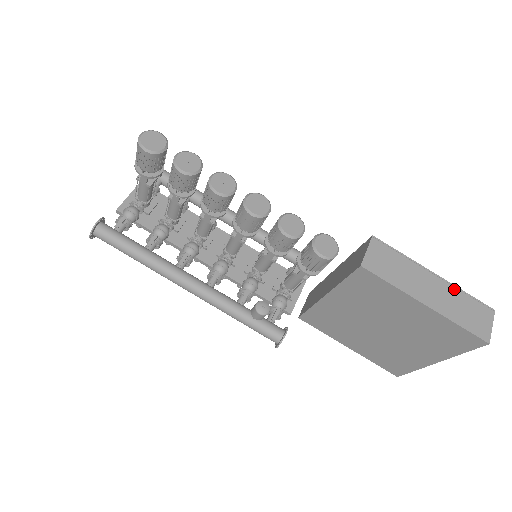
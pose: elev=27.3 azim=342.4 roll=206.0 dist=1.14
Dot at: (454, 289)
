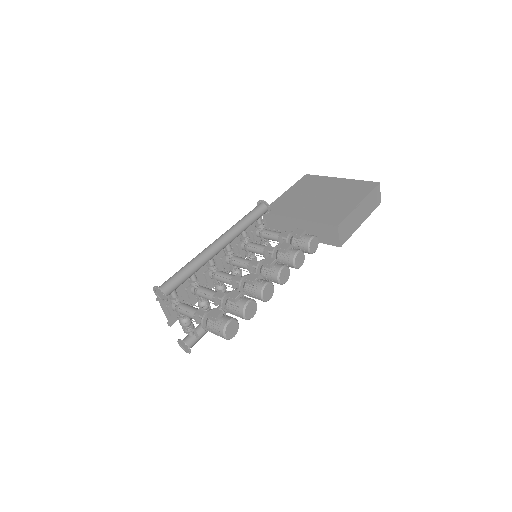
Dot at: (367, 198)
